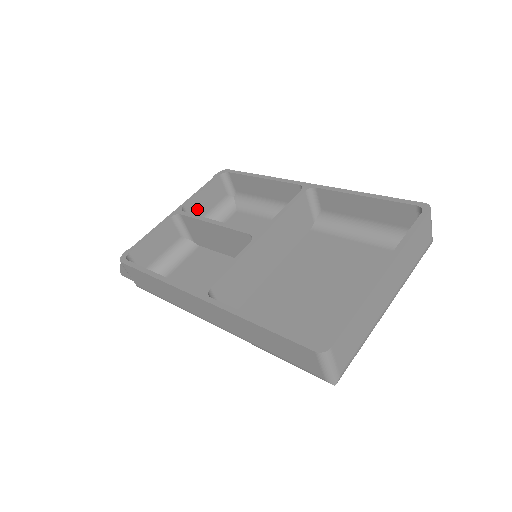
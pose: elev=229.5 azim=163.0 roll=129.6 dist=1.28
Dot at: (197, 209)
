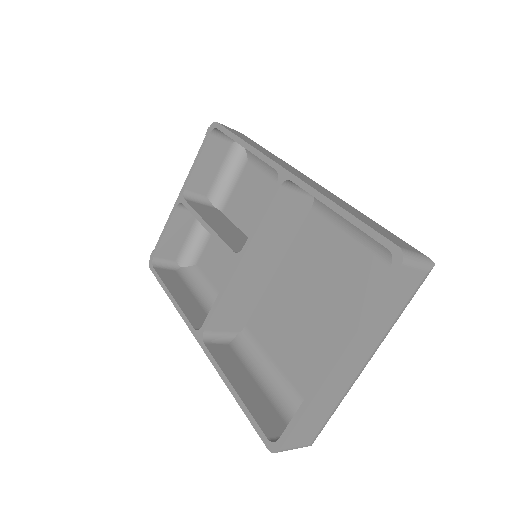
Dot at: (202, 181)
